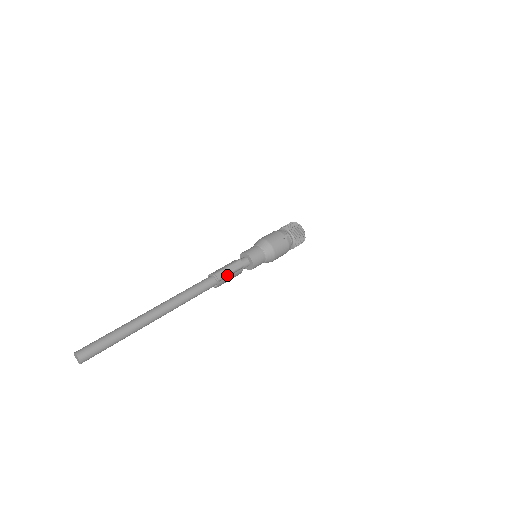
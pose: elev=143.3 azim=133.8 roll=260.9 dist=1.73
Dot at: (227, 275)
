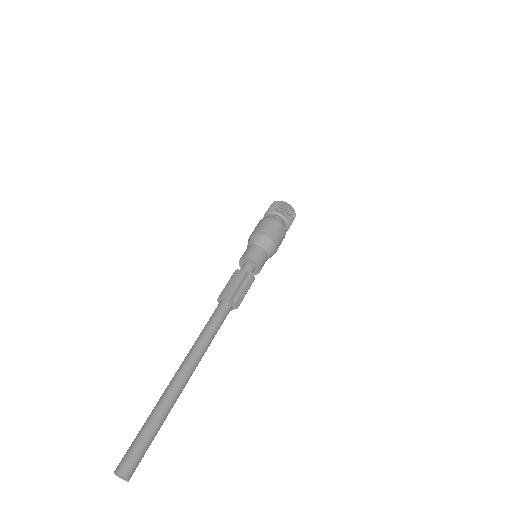
Dot at: (243, 298)
